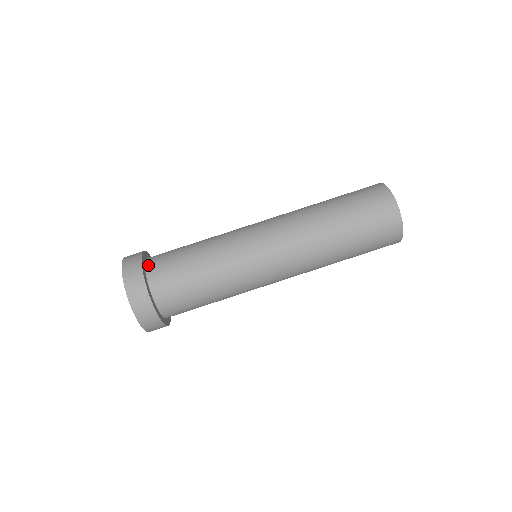
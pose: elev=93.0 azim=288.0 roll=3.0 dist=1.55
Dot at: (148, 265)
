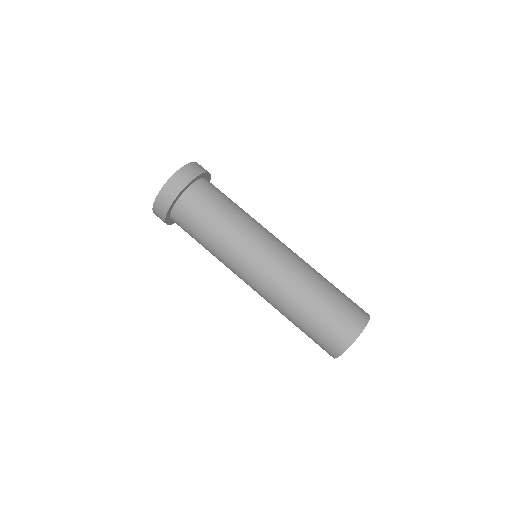
Dot at: (199, 182)
